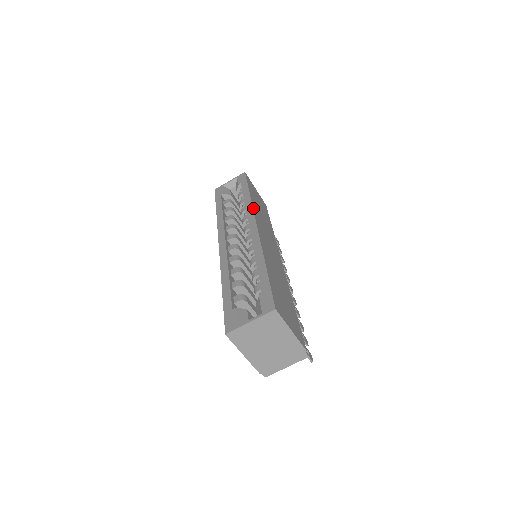
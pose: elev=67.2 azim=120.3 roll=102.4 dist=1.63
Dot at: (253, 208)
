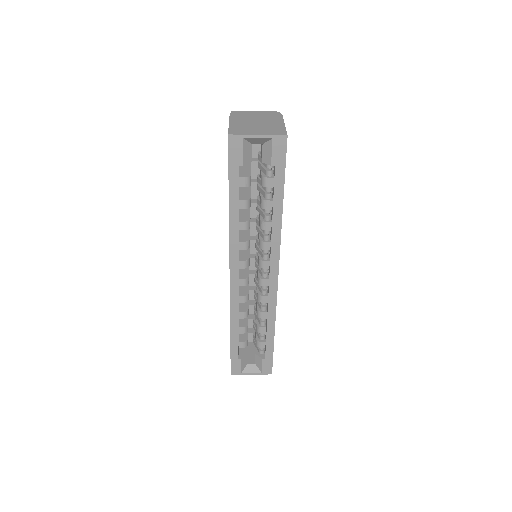
Dot at: (280, 244)
